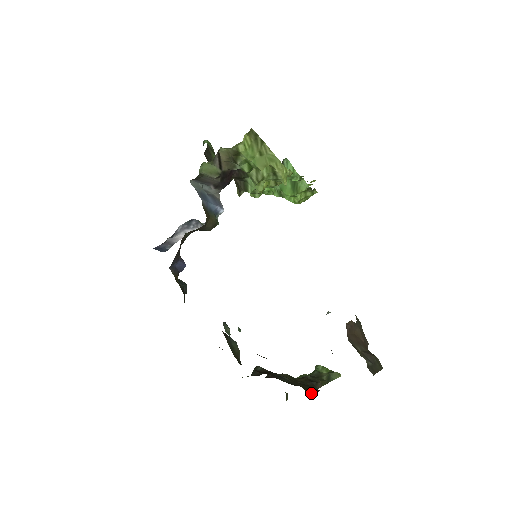
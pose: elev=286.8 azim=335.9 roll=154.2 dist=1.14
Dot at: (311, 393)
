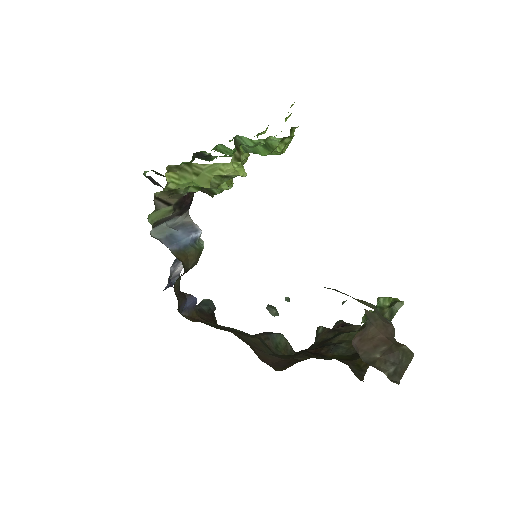
Dot at: (366, 365)
